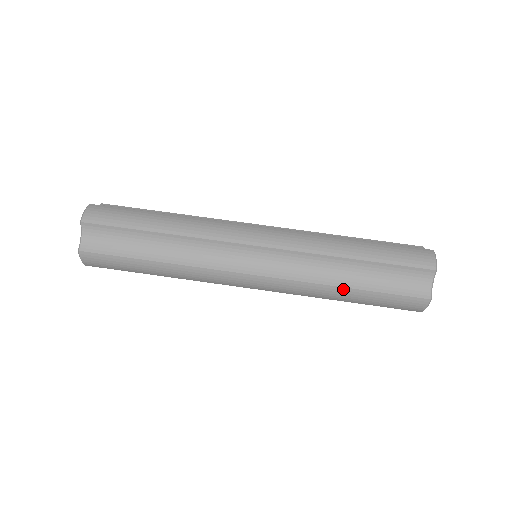
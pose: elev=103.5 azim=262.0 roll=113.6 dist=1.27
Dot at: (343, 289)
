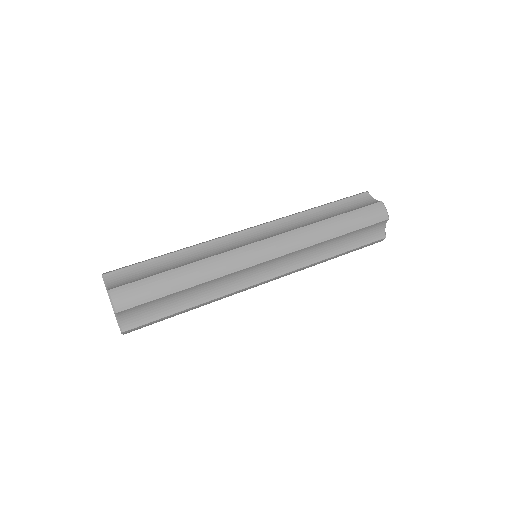
Dot at: (327, 221)
